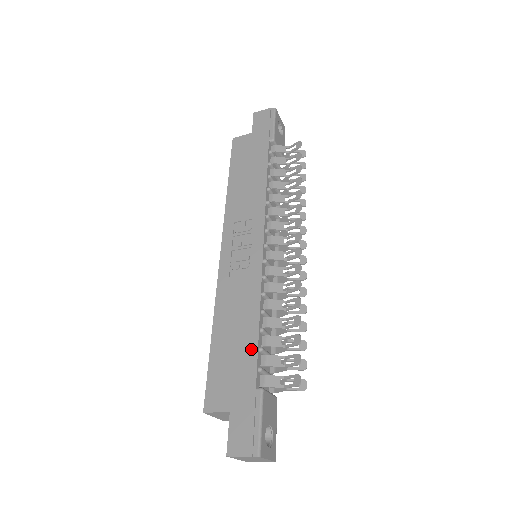
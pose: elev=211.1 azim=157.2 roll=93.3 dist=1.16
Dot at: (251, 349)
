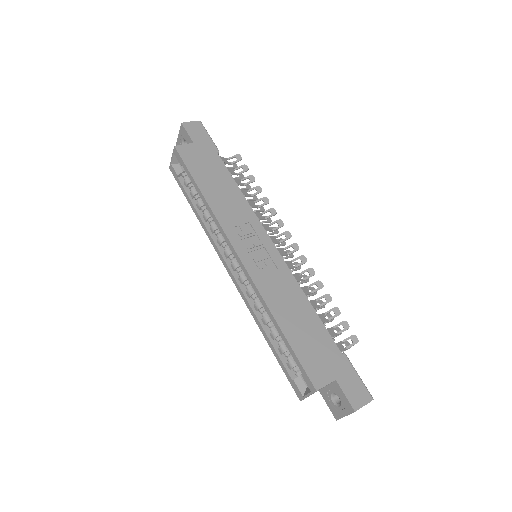
Dot at: (320, 327)
